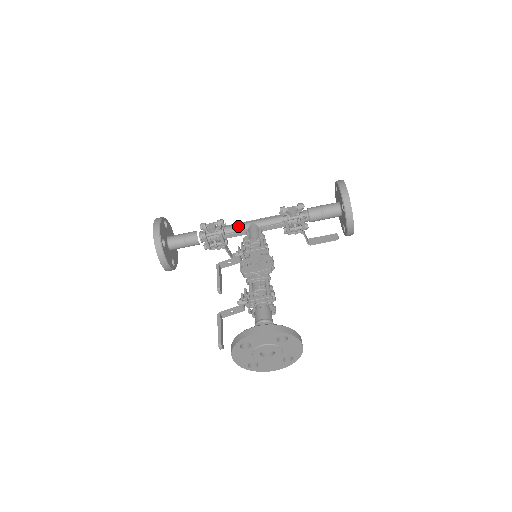
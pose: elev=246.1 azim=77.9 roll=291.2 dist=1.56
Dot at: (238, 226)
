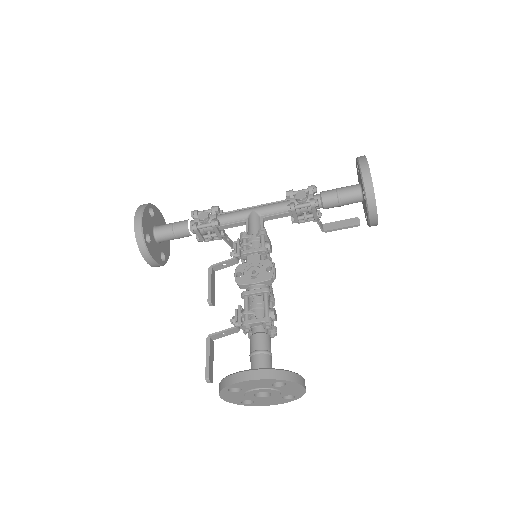
Dot at: (236, 215)
